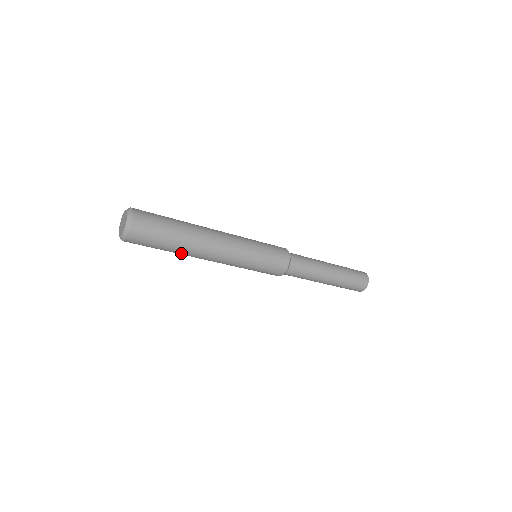
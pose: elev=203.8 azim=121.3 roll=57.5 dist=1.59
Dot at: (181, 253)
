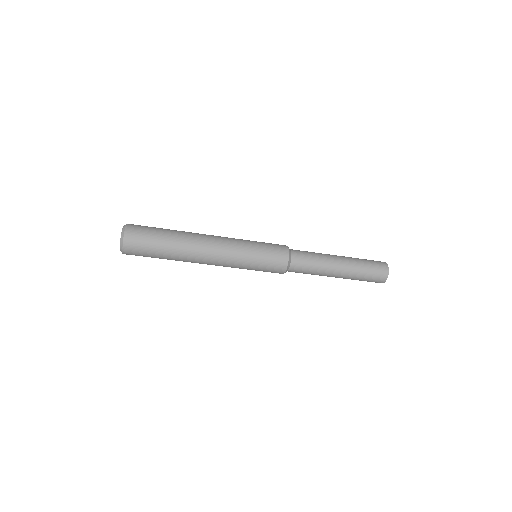
Dot at: (179, 248)
